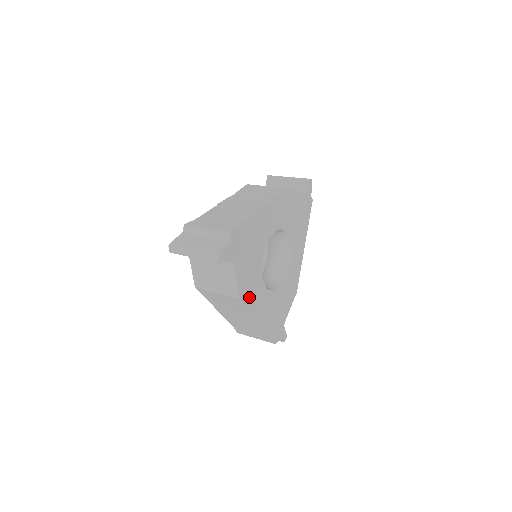
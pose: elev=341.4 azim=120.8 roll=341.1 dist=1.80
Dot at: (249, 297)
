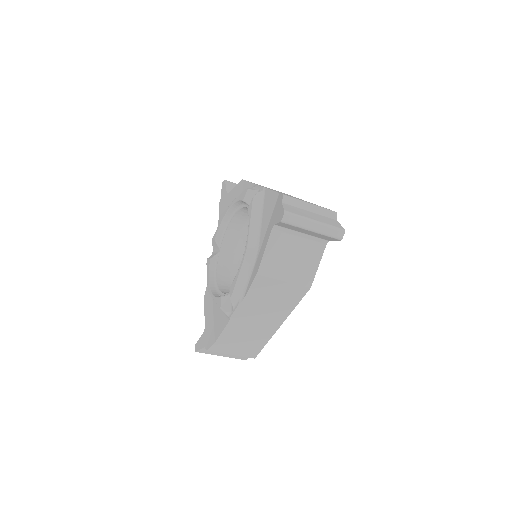
Dot at: occluded
